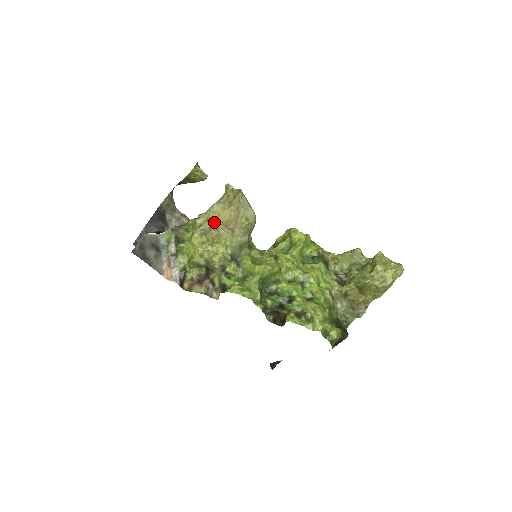
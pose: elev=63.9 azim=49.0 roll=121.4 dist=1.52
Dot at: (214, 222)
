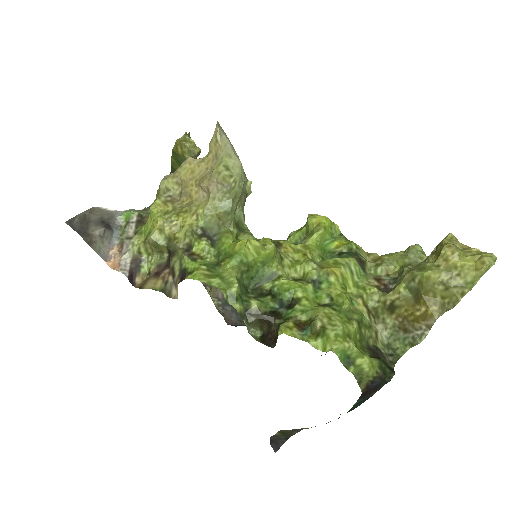
Dot at: (186, 184)
